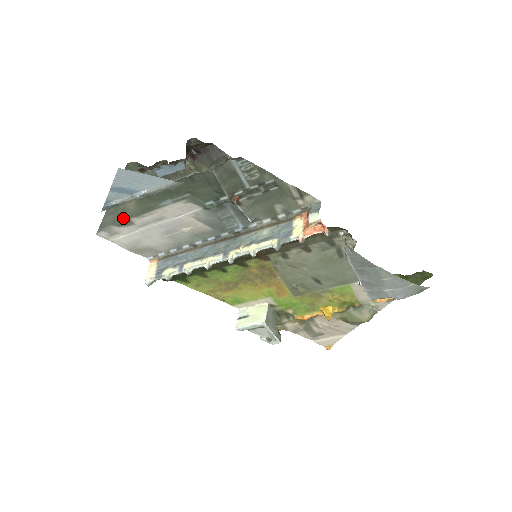
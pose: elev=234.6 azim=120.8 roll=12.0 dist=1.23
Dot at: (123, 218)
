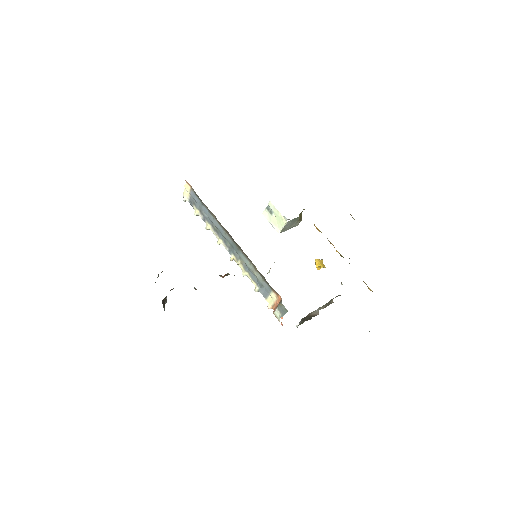
Dot at: occluded
